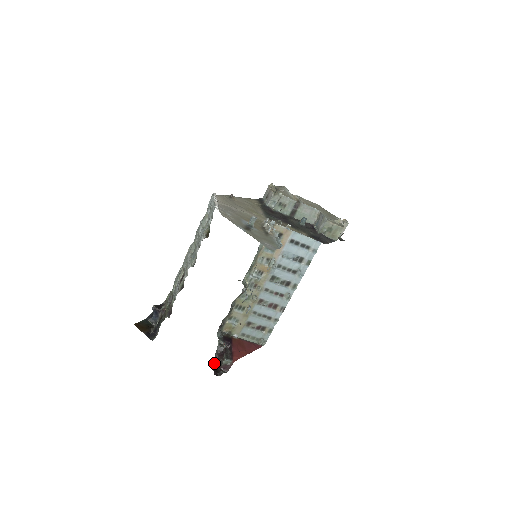
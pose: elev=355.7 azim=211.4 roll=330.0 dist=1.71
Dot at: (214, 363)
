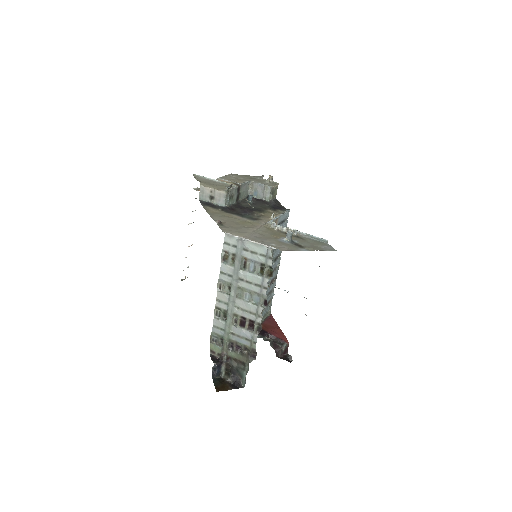
Dot at: (277, 356)
